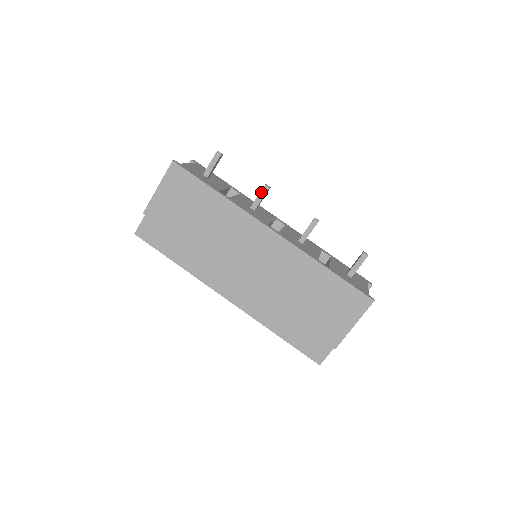
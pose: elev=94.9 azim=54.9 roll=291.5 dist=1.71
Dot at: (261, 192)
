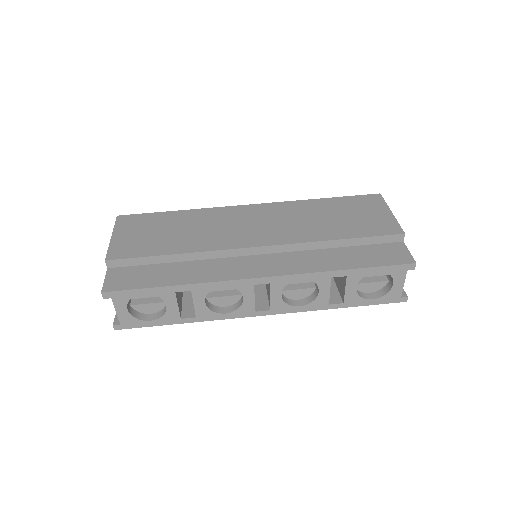
Dot at: occluded
